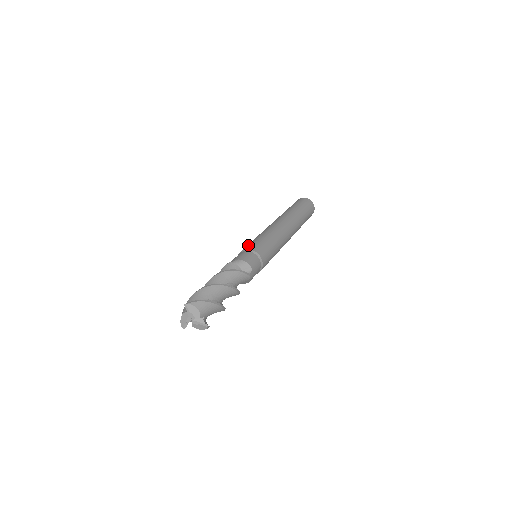
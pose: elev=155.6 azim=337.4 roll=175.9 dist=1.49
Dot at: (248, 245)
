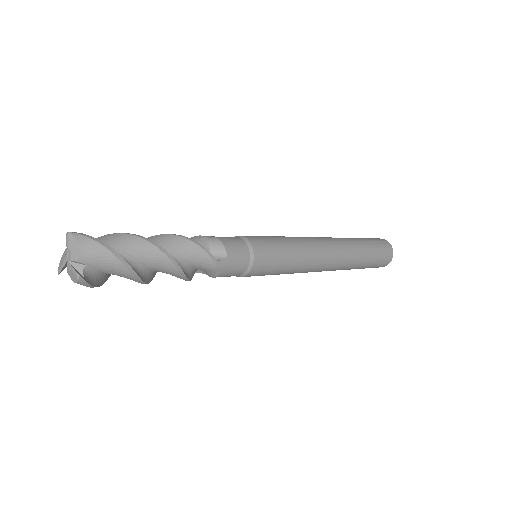
Dot at: occluded
